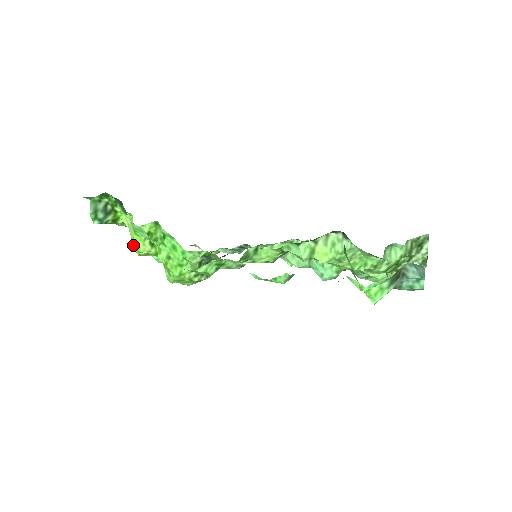
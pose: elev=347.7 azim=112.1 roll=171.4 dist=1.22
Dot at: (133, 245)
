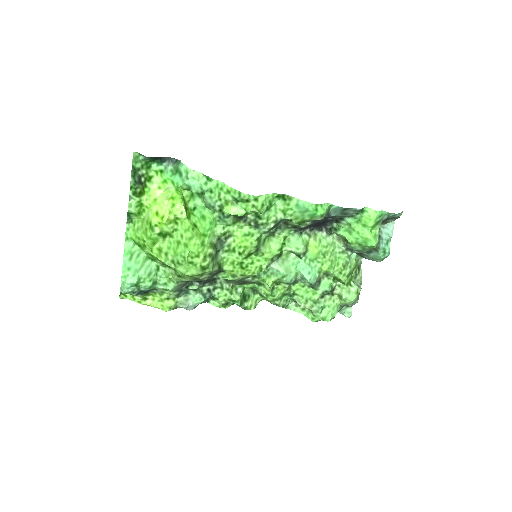
Dot at: (157, 213)
